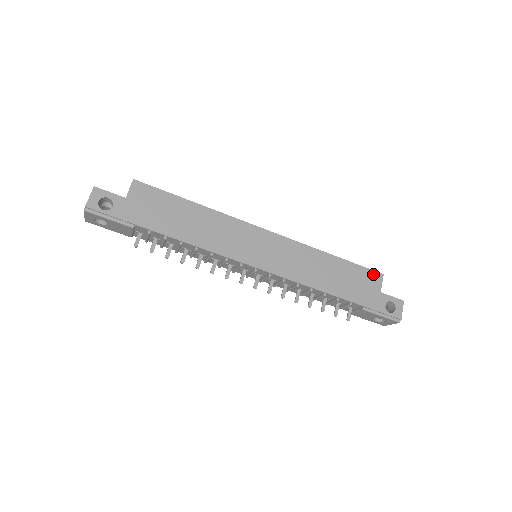
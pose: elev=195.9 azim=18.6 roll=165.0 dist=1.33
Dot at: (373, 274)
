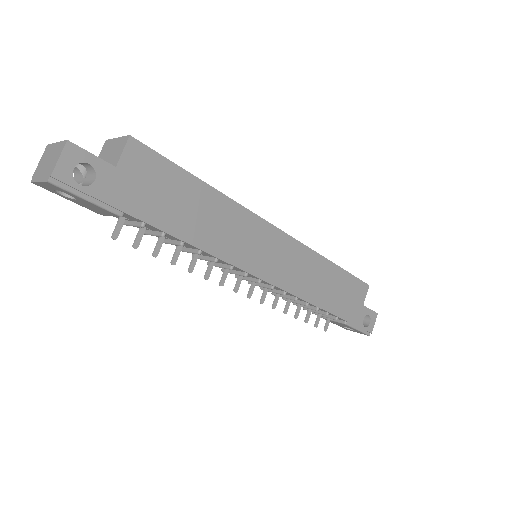
Dot at: (362, 285)
